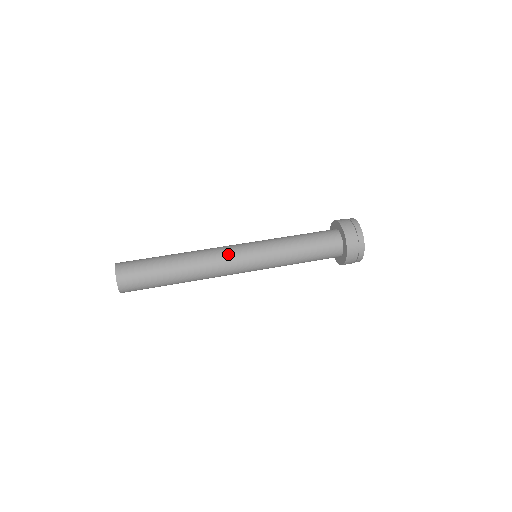
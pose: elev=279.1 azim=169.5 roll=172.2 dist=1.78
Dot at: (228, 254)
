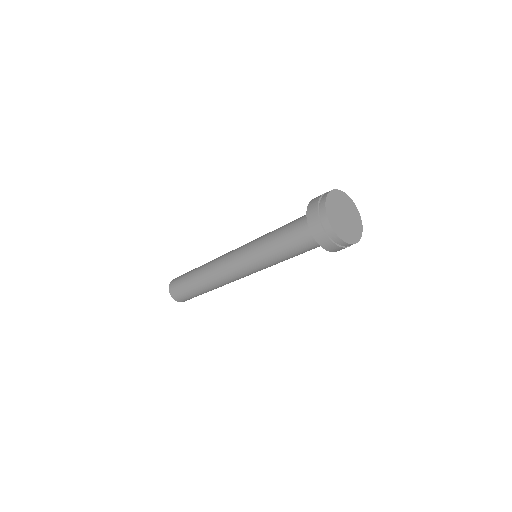
Dot at: occluded
